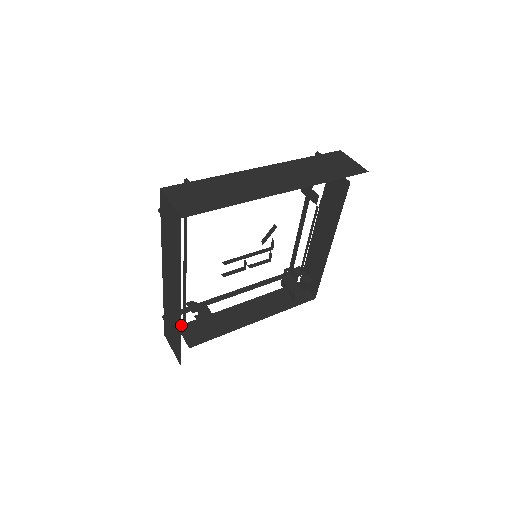
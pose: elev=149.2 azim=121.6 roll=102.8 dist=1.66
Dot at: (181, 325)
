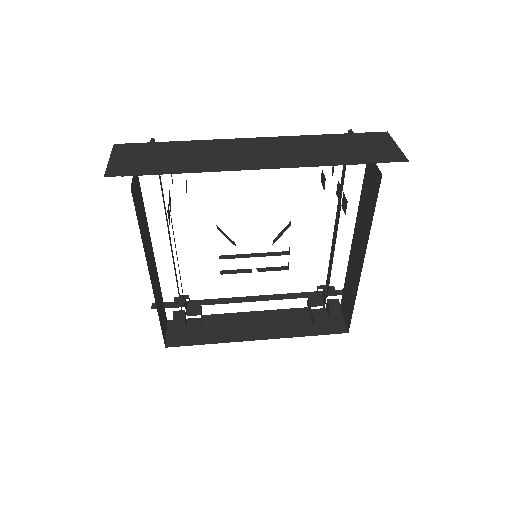
Dot at: (172, 320)
